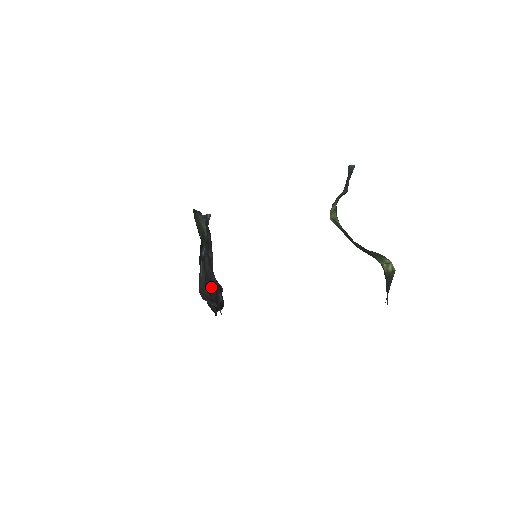
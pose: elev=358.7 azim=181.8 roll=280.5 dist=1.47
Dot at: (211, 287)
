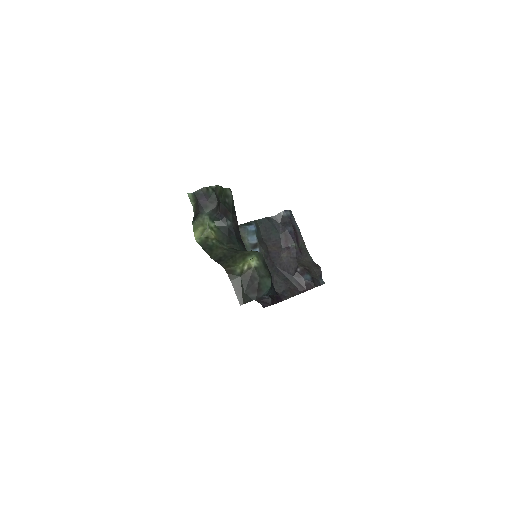
Dot at: (290, 274)
